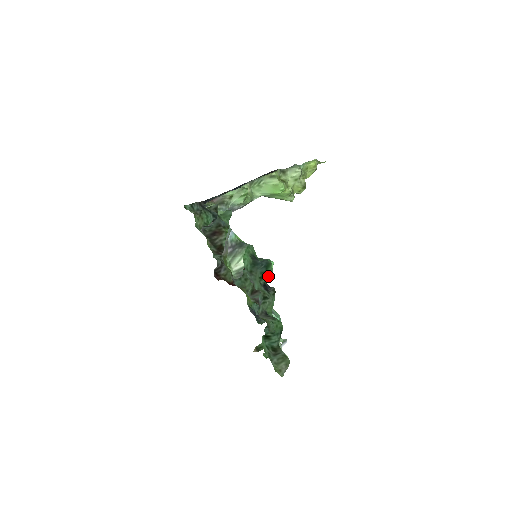
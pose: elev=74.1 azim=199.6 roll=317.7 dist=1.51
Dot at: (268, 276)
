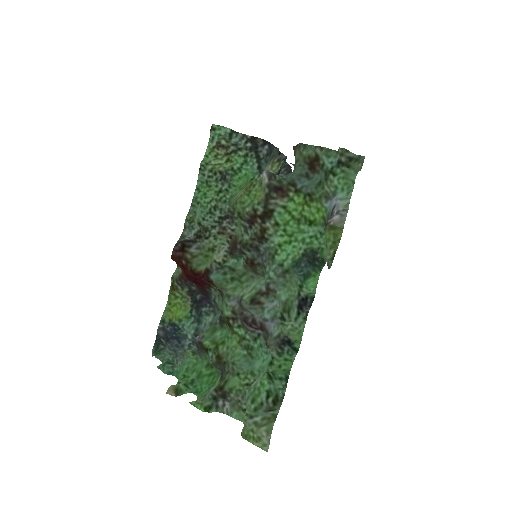
Dot at: (314, 290)
